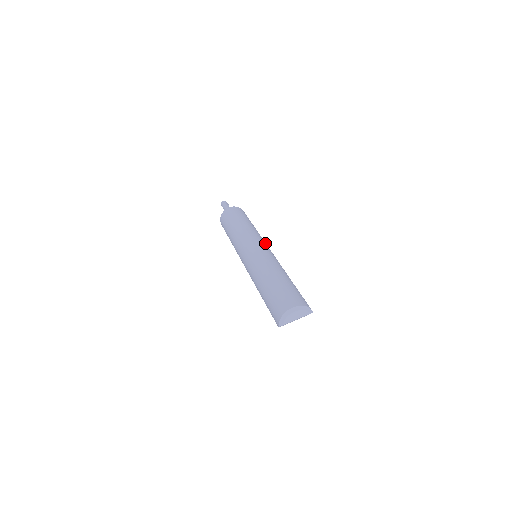
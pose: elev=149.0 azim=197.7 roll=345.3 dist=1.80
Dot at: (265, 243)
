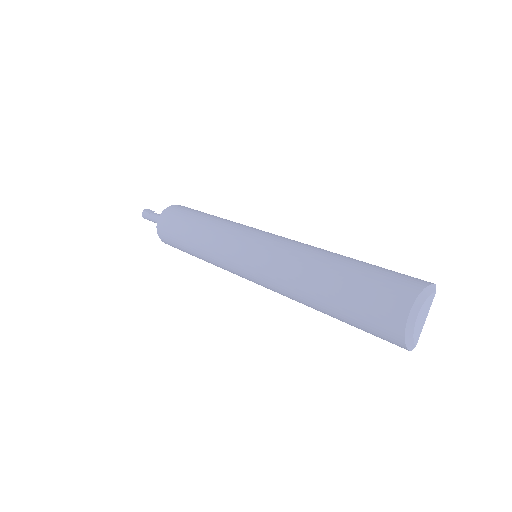
Dot at: (250, 229)
